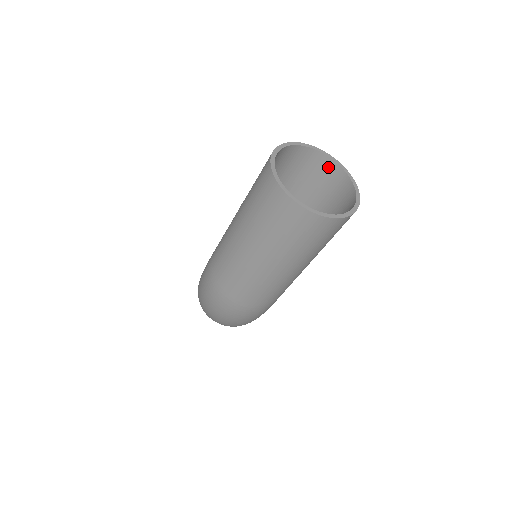
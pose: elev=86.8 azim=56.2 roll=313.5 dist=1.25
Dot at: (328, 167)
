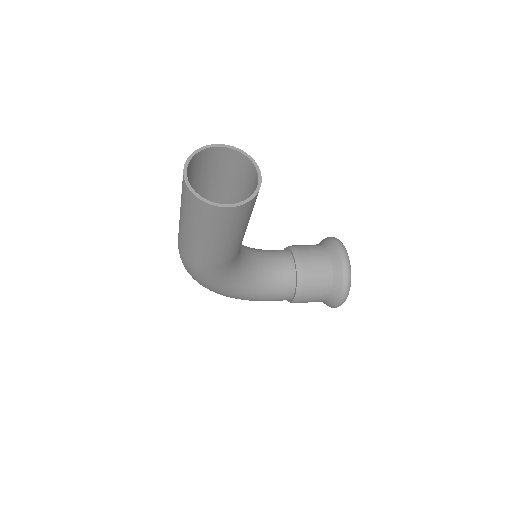
Dot at: (257, 183)
